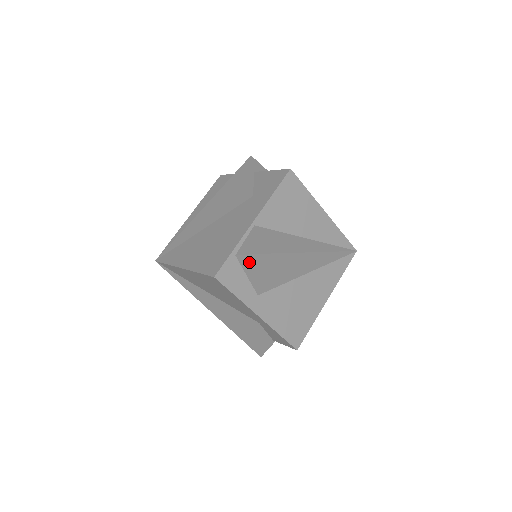
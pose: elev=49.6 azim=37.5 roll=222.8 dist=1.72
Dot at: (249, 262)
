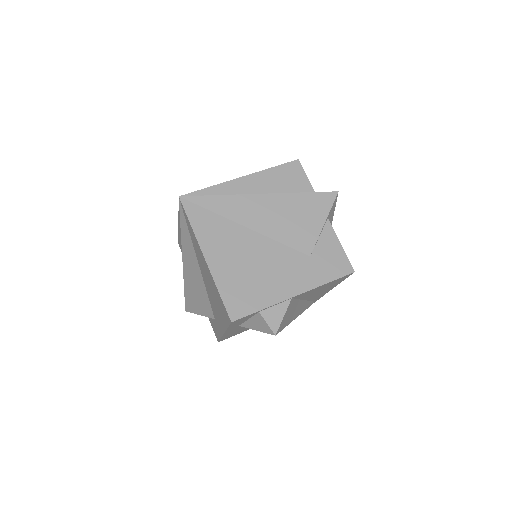
Dot at: (263, 326)
